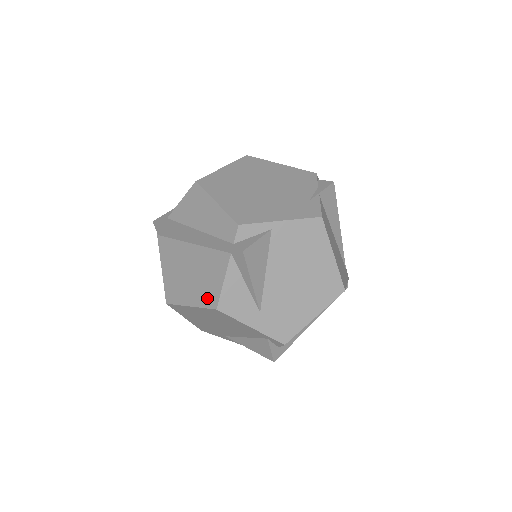
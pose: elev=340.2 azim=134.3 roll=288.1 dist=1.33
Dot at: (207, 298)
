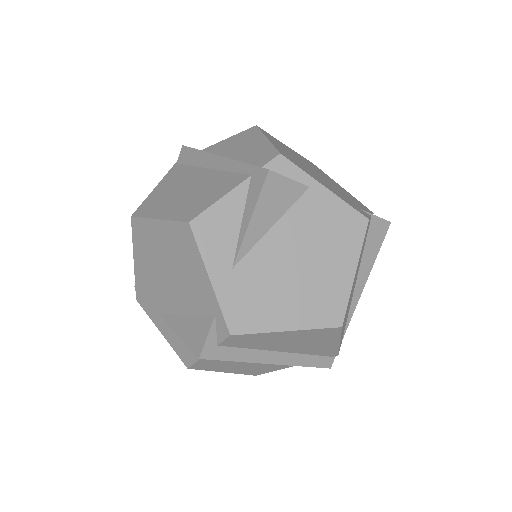
Dot at: (186, 212)
